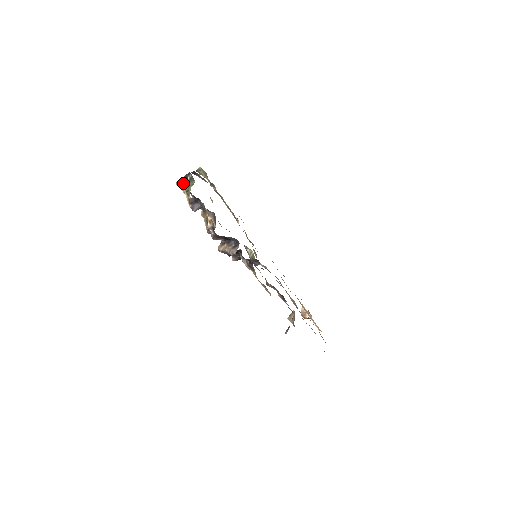
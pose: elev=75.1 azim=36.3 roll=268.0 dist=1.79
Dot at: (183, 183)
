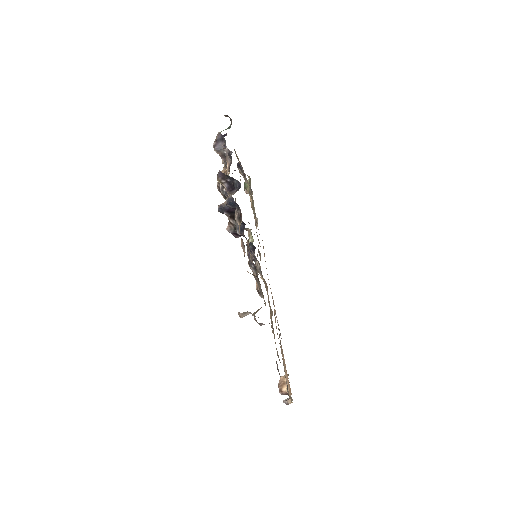
Dot at: occluded
